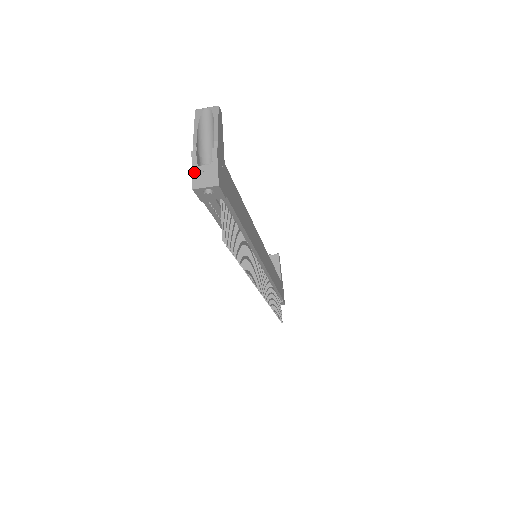
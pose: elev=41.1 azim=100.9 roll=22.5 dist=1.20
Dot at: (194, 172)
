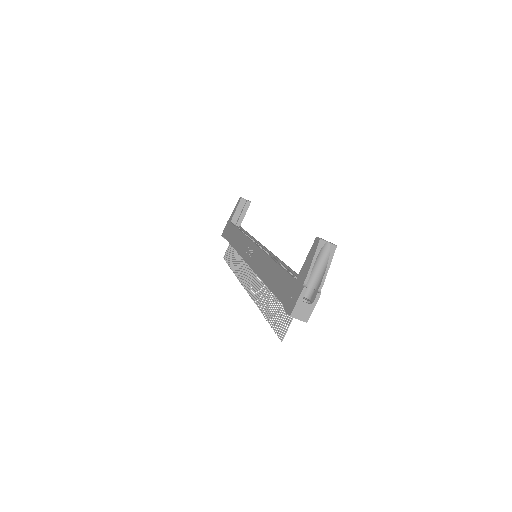
Dot at: (297, 304)
